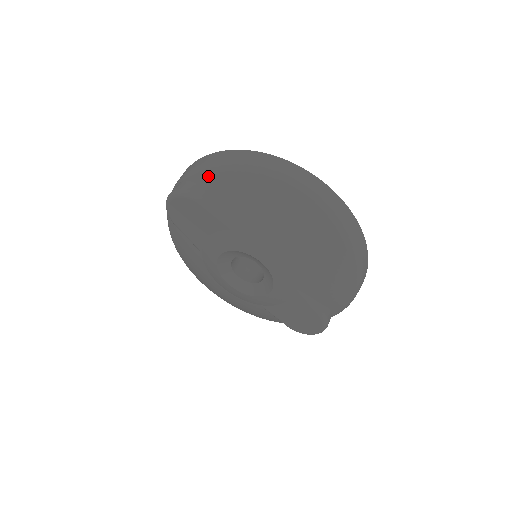
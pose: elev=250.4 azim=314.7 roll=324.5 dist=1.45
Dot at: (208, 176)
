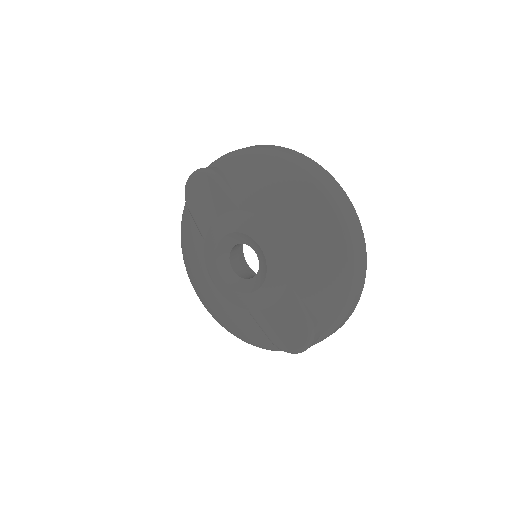
Dot at: (231, 160)
